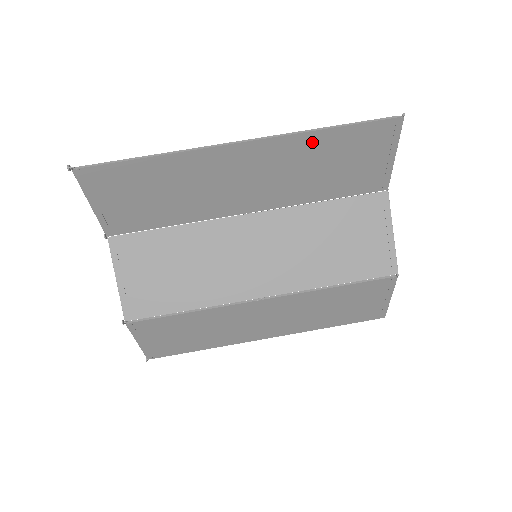
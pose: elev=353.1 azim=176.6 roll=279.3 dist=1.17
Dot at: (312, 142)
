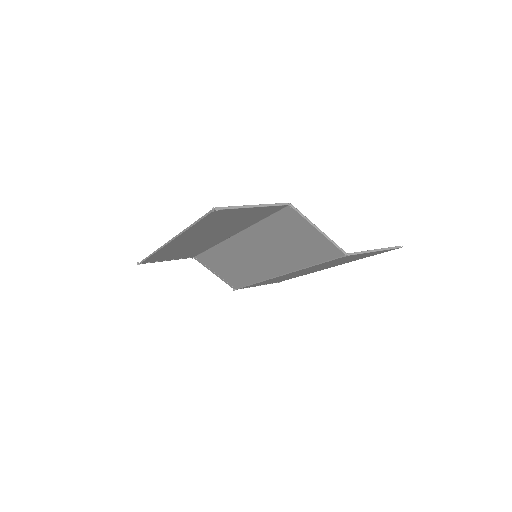
Dot at: (196, 229)
